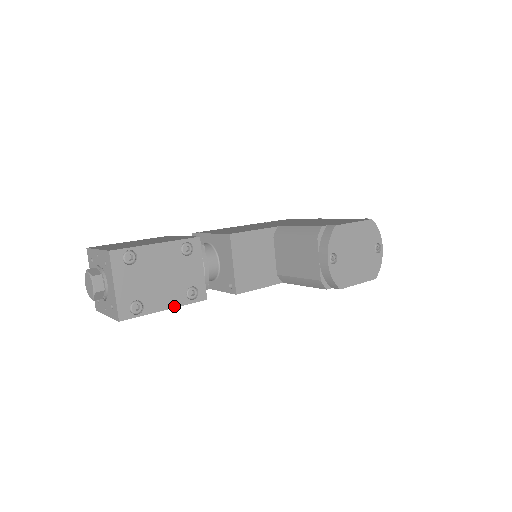
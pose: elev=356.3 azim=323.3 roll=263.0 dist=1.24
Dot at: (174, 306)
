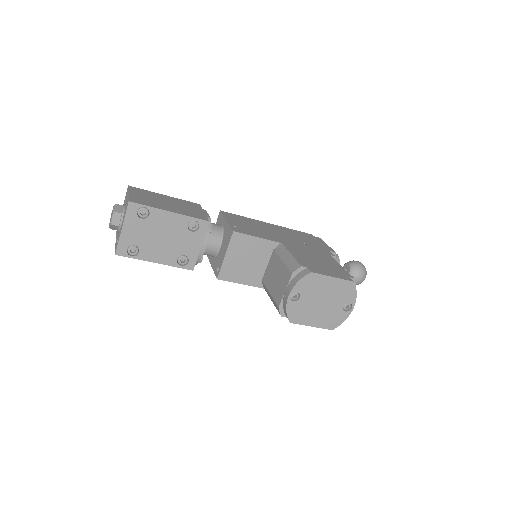
Dot at: (163, 263)
